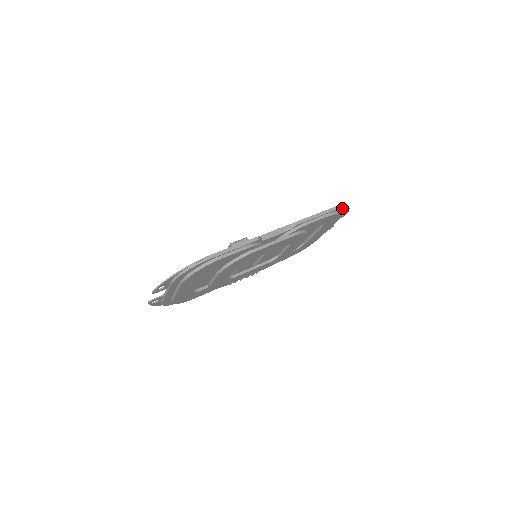
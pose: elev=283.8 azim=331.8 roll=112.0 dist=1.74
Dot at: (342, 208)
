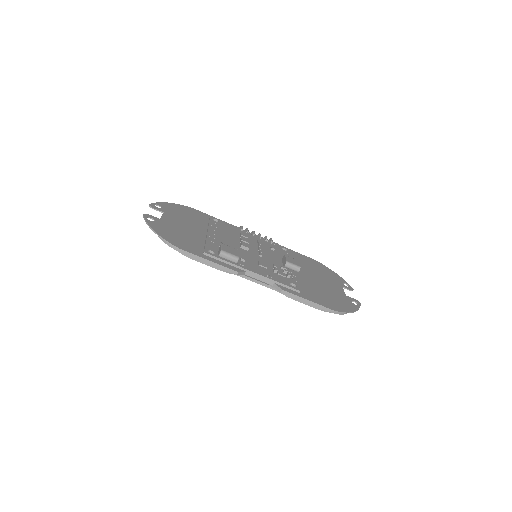
Dot at: (339, 313)
